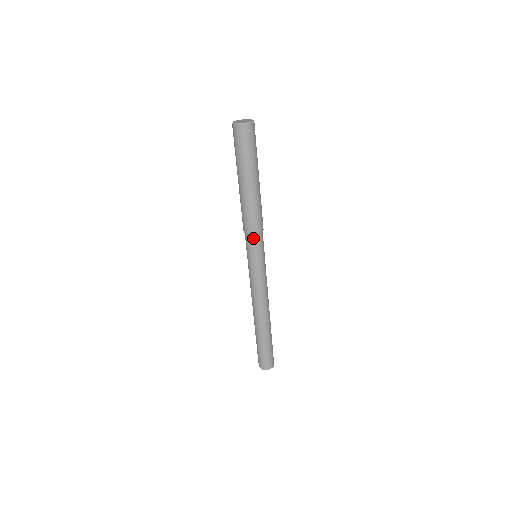
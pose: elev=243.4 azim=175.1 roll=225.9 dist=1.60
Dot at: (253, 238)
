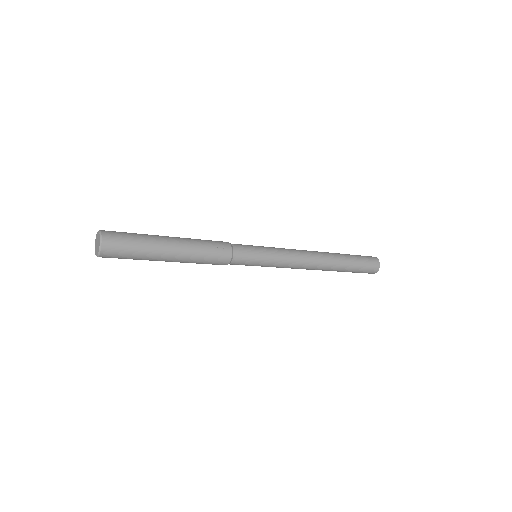
Dot at: occluded
